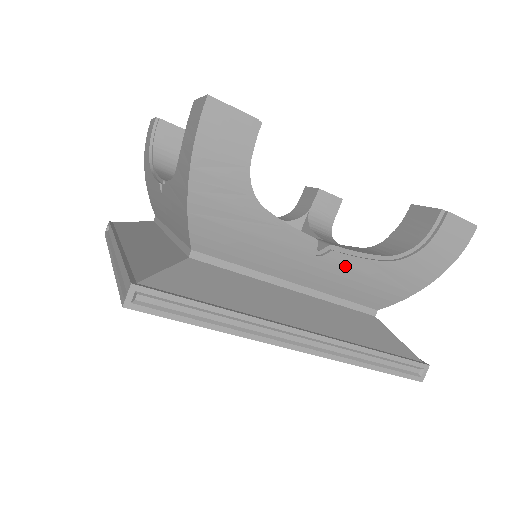
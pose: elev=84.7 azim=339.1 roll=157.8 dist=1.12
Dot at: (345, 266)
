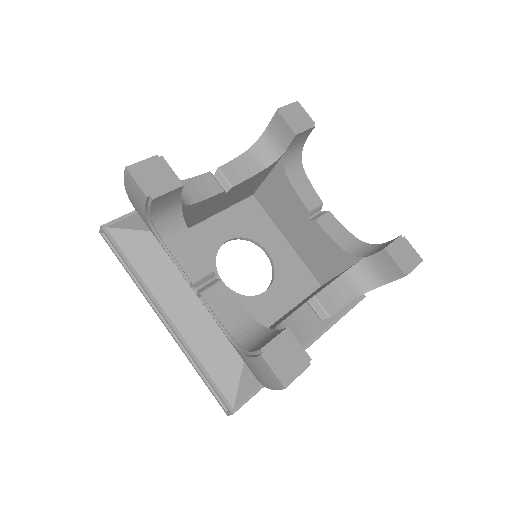
Dot at: occluded
